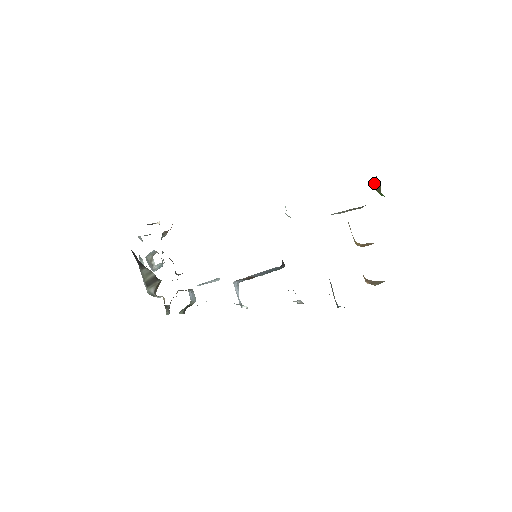
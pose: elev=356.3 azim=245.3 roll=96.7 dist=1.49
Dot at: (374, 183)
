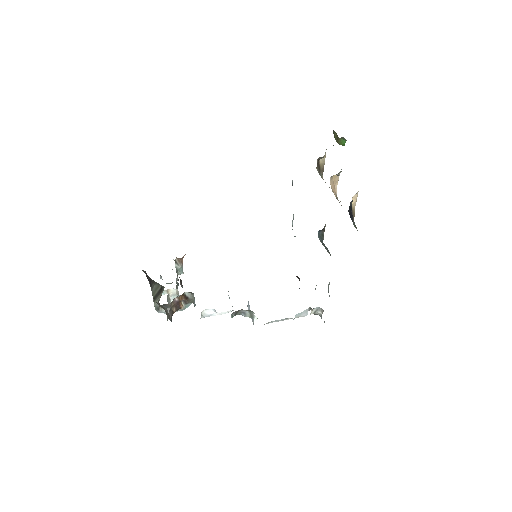
Dot at: occluded
